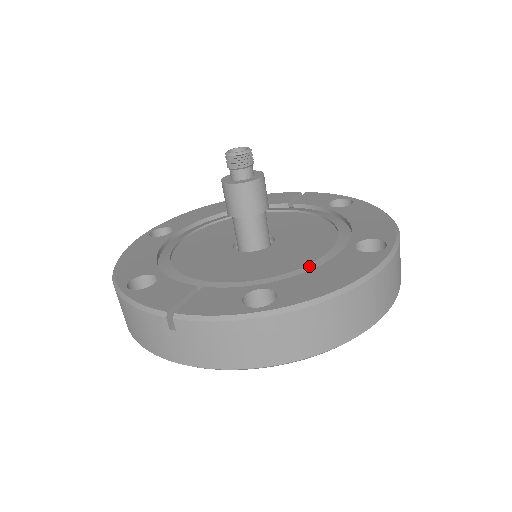
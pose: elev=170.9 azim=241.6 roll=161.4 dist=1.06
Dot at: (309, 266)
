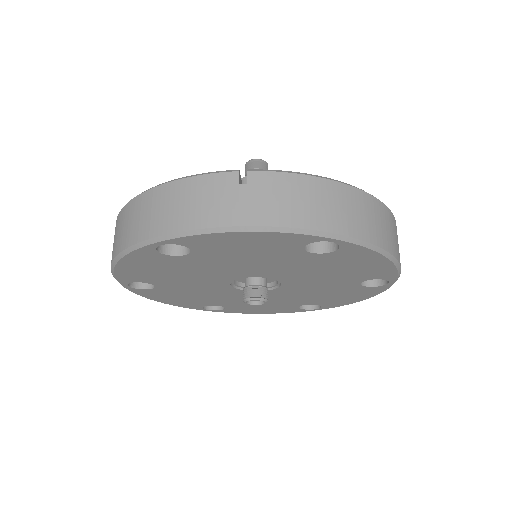
Dot at: occluded
